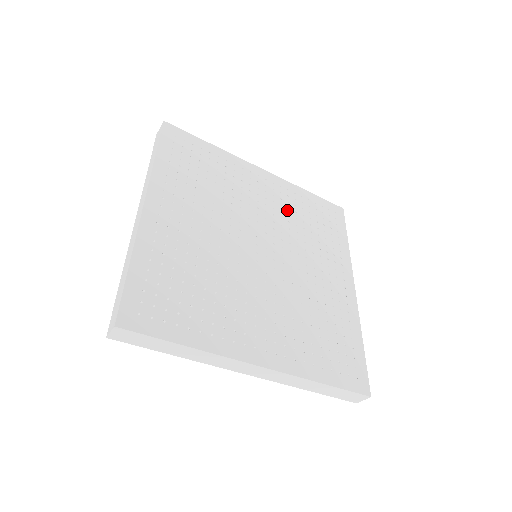
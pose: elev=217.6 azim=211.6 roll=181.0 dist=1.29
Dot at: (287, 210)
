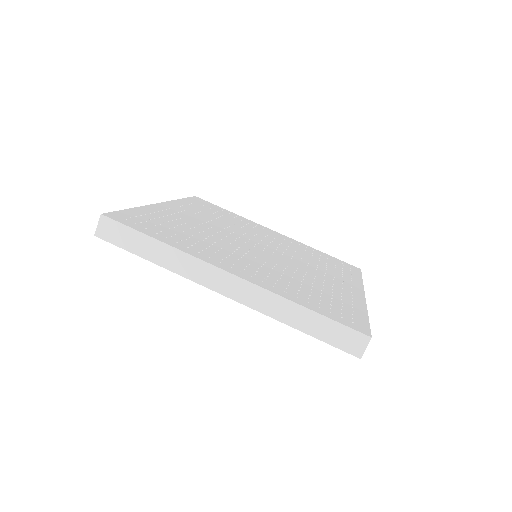
Dot at: (295, 248)
